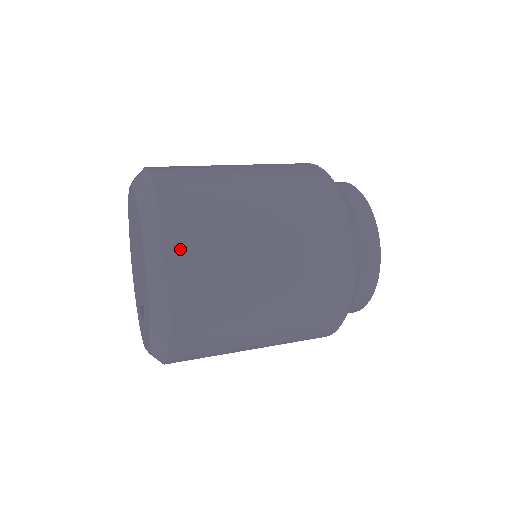
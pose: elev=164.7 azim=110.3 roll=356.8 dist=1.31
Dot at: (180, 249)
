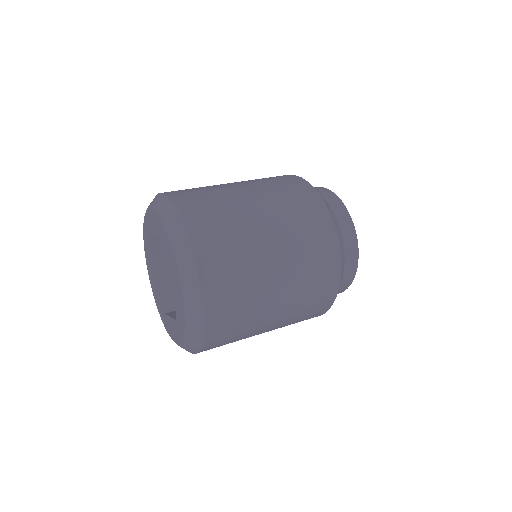
Dot at: (214, 332)
